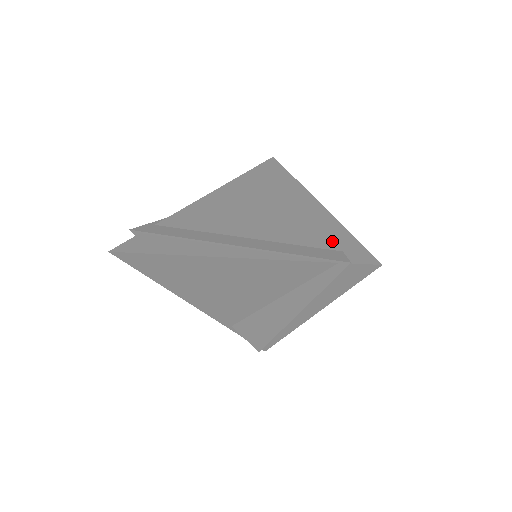
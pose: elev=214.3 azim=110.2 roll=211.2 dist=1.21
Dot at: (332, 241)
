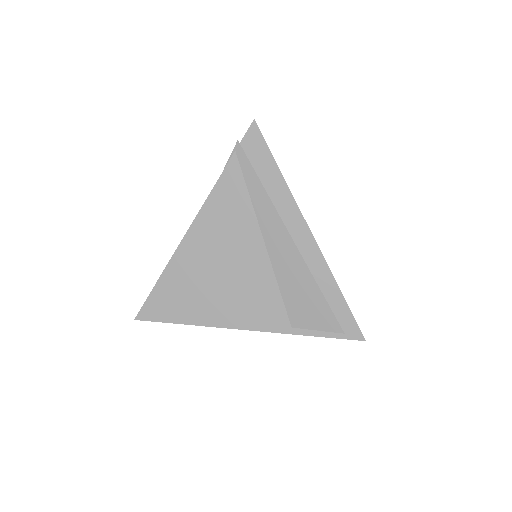
Dot at: occluded
